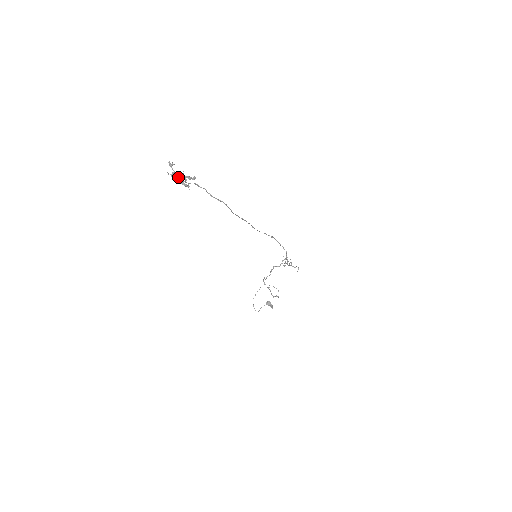
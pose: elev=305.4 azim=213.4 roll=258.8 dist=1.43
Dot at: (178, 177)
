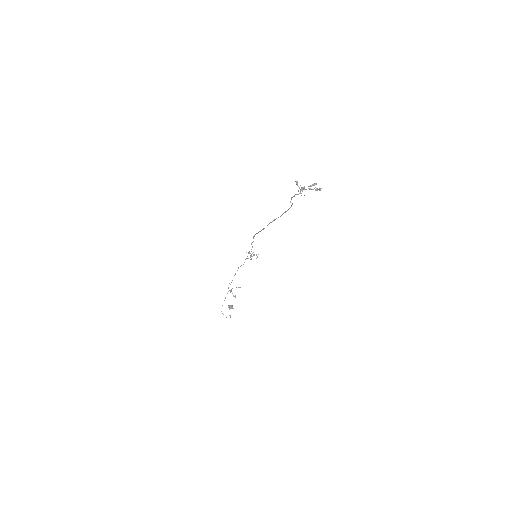
Dot at: (300, 191)
